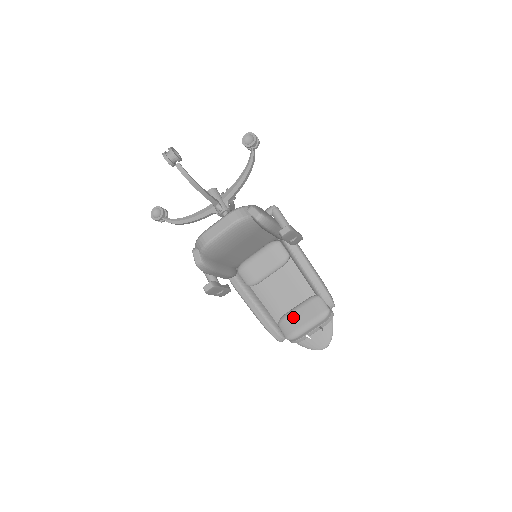
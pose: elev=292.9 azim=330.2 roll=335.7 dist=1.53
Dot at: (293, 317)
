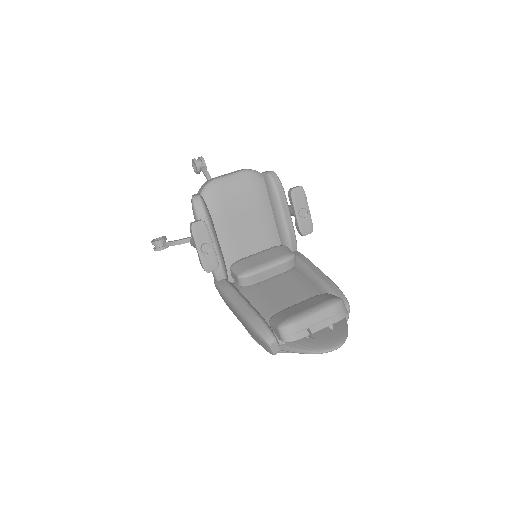
Dot at: (292, 308)
